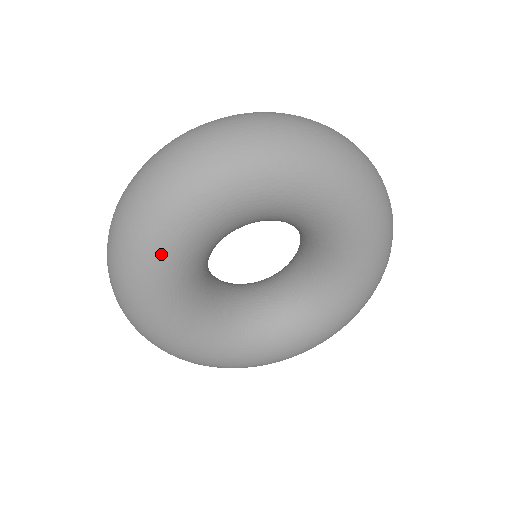
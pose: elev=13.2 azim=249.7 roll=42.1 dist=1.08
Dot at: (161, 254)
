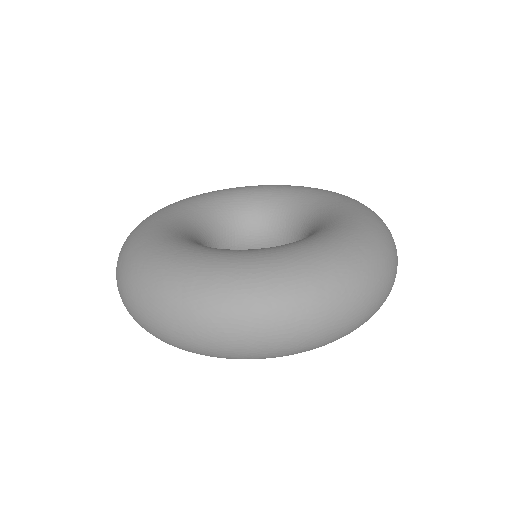
Dot at: occluded
